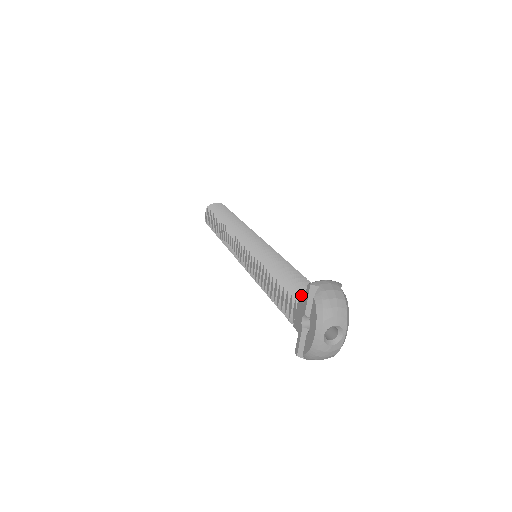
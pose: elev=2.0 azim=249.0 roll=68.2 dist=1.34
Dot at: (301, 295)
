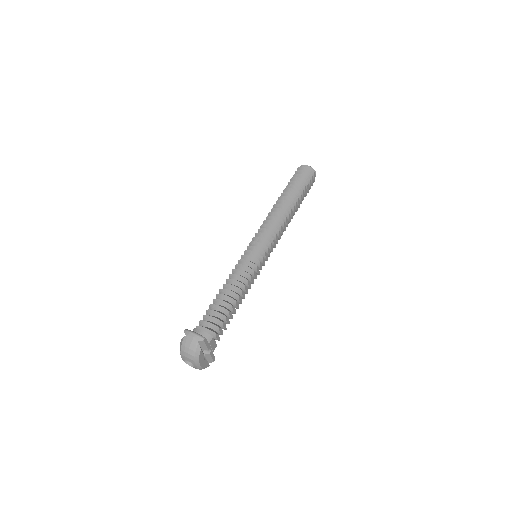
Dot at: (198, 327)
